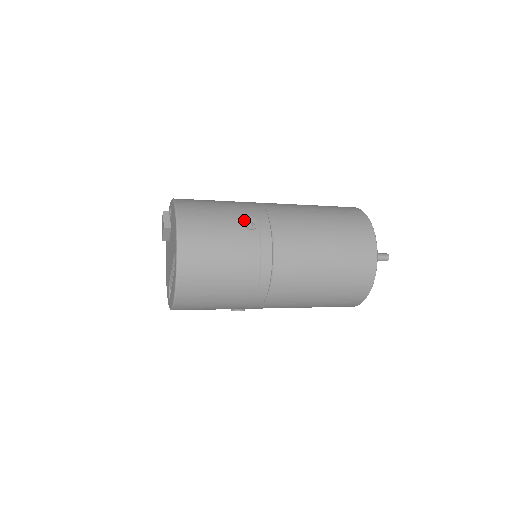
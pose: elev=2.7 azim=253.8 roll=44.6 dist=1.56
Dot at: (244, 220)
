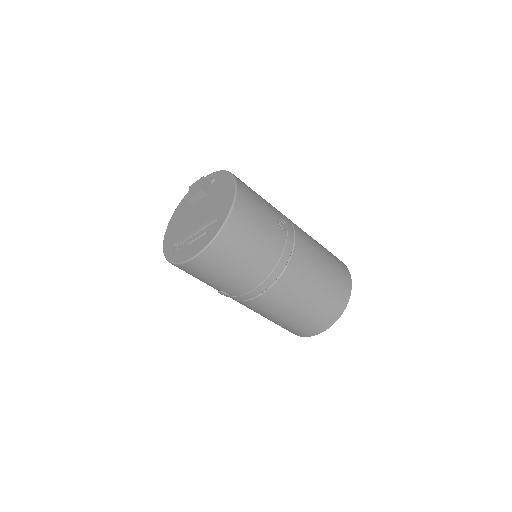
Dot at: (280, 219)
